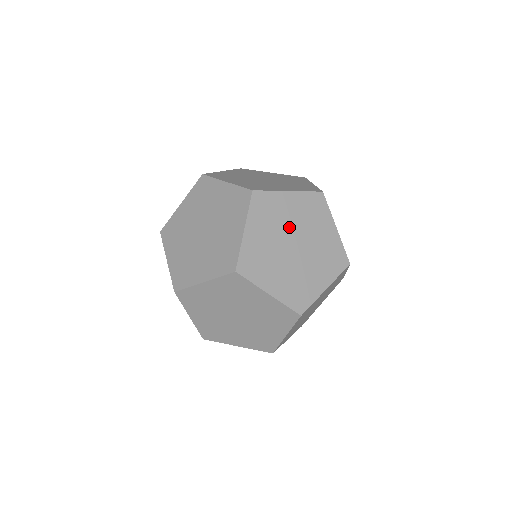
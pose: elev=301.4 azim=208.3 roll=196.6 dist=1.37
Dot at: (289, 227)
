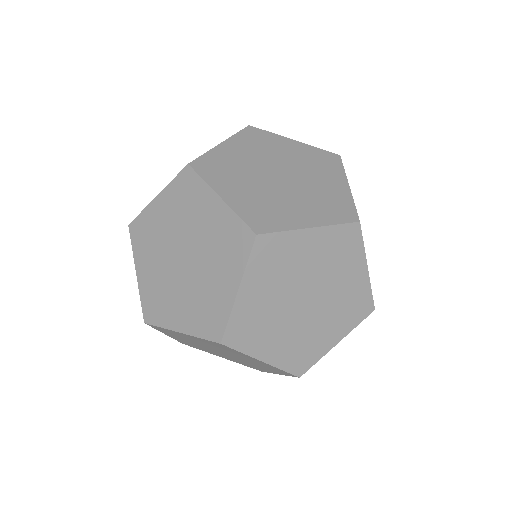
Dot at: (280, 161)
